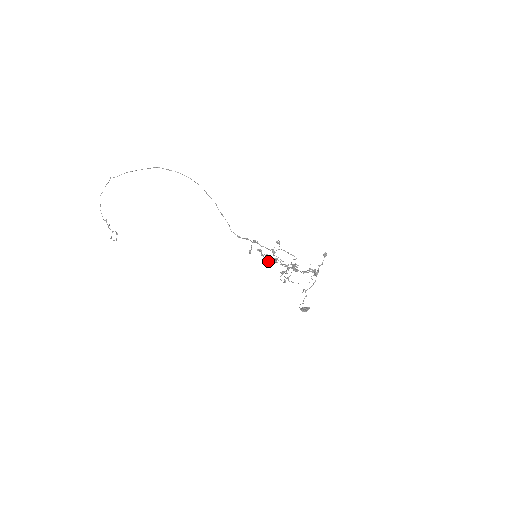
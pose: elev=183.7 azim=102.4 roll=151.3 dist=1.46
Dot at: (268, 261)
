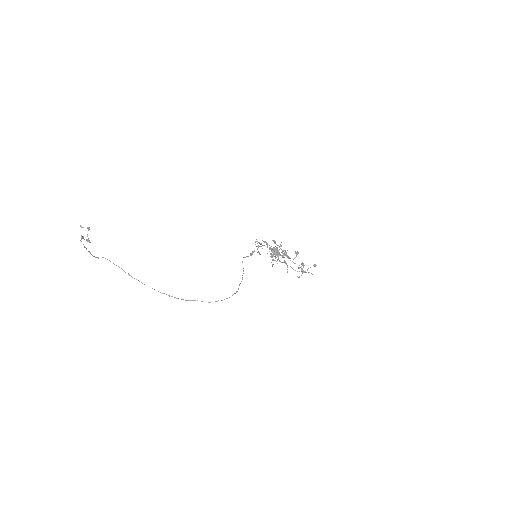
Dot at: (262, 248)
